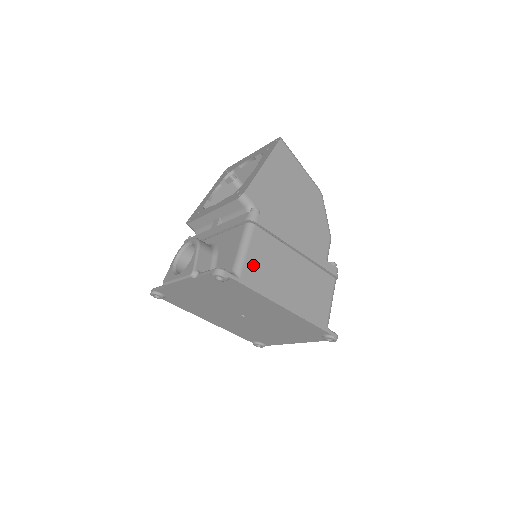
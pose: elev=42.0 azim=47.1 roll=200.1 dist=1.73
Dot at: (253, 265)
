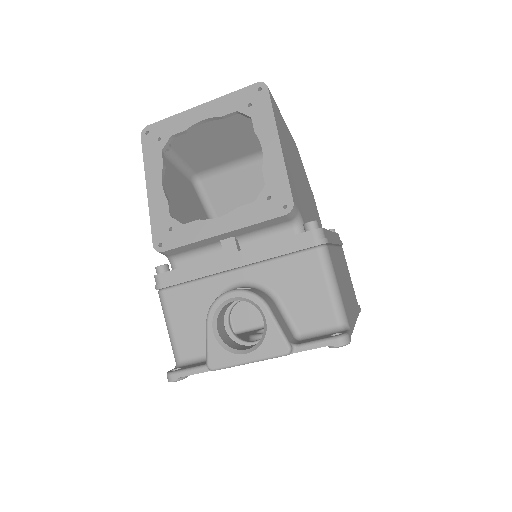
Dot at: (344, 300)
